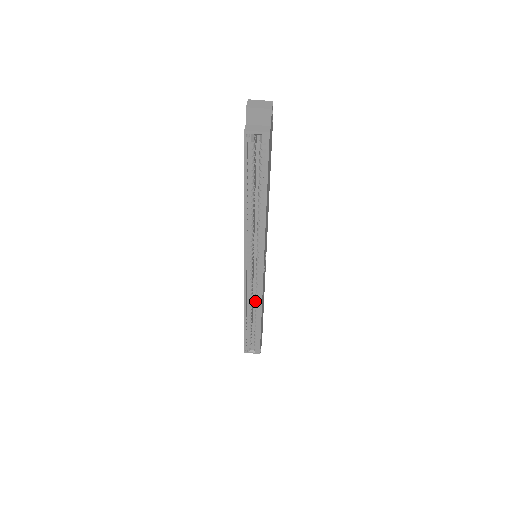
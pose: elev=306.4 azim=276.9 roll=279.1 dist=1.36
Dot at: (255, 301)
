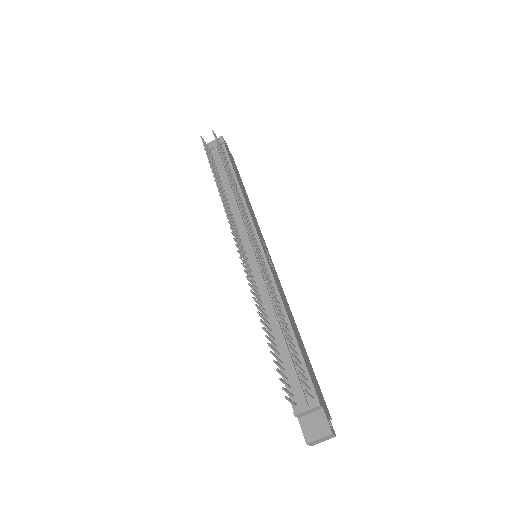
Dot at: occluded
